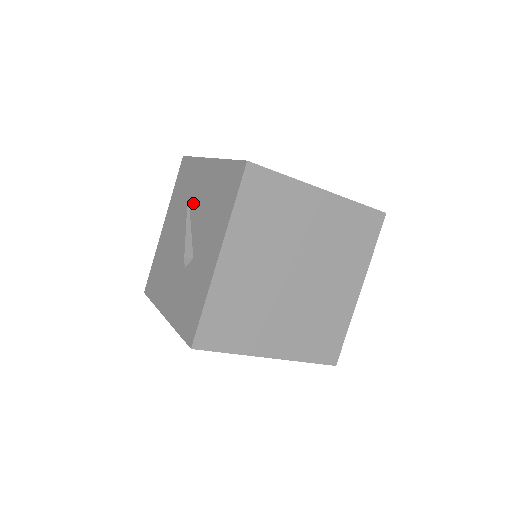
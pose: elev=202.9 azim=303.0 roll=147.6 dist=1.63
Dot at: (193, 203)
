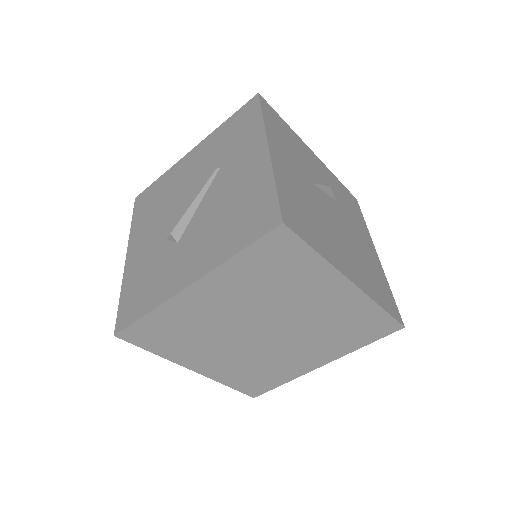
Dot at: (221, 176)
